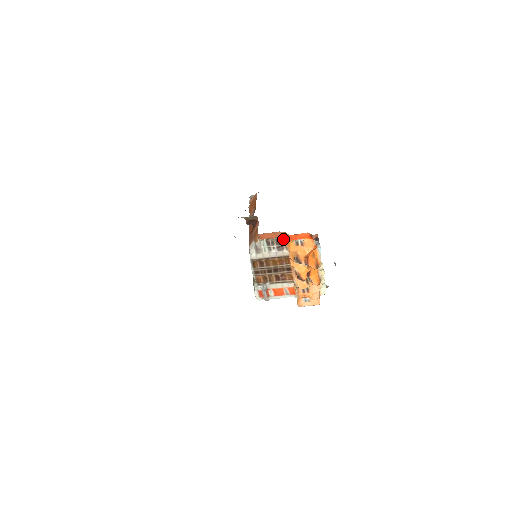
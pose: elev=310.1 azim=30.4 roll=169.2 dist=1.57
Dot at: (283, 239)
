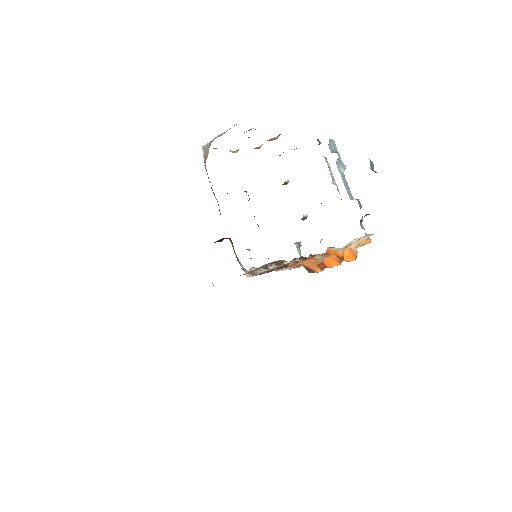
Dot at: (274, 261)
